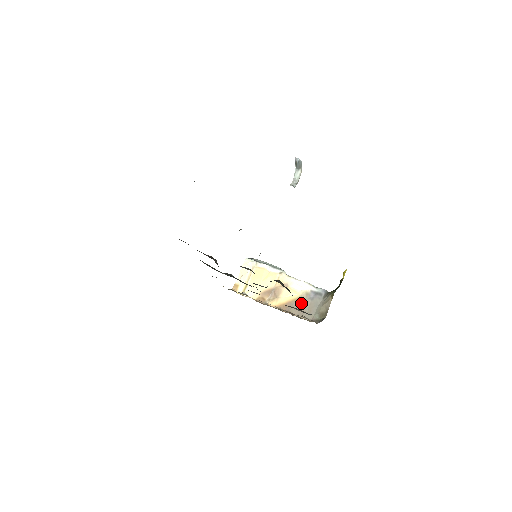
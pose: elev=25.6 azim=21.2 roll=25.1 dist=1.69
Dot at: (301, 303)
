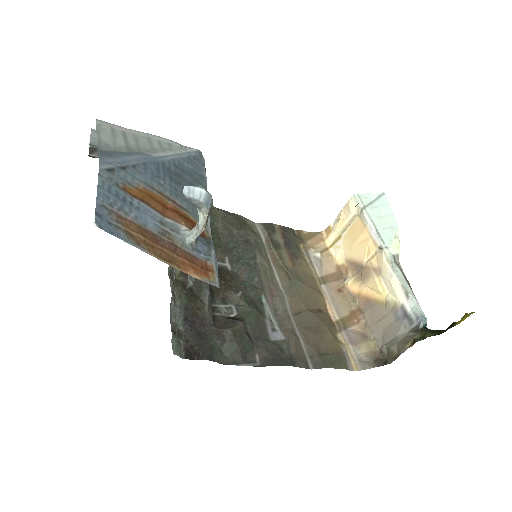
Dot at: (382, 313)
